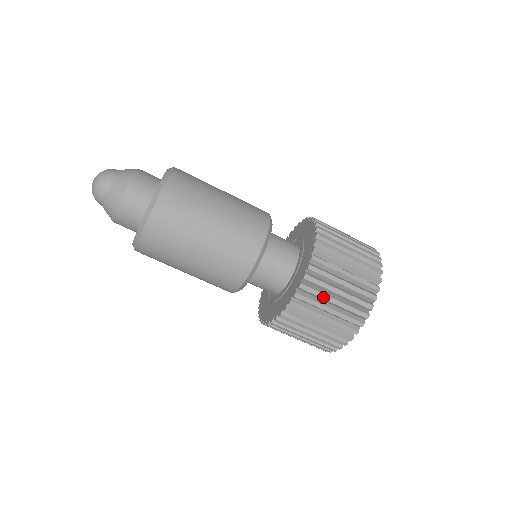
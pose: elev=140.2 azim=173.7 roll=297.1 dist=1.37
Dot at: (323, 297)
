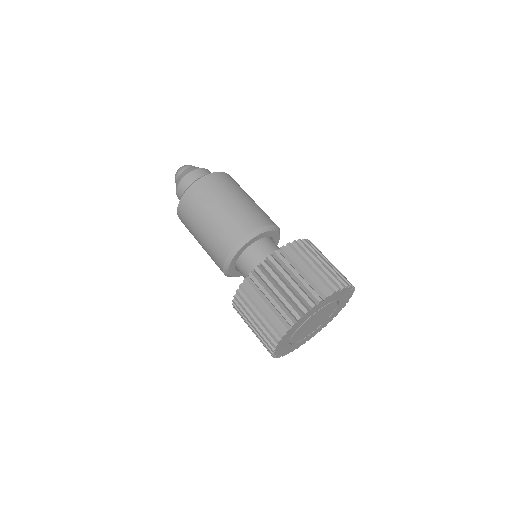
Dot at: (263, 290)
